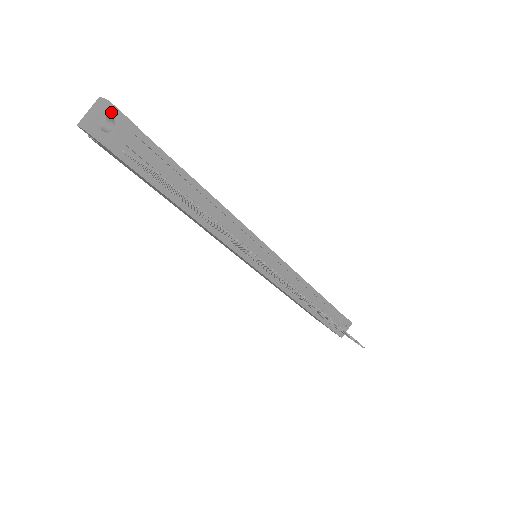
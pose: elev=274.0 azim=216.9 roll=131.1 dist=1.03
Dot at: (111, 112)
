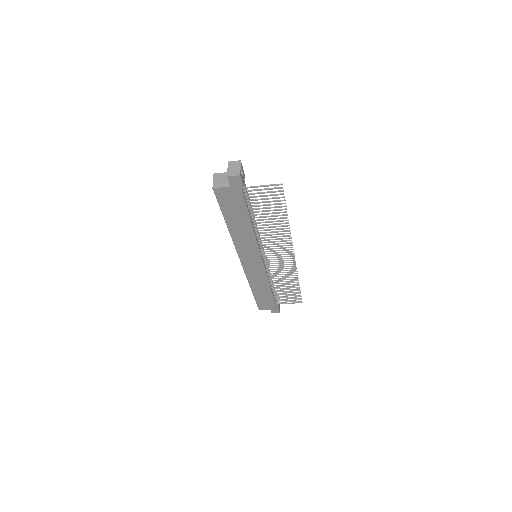
Dot at: (241, 166)
